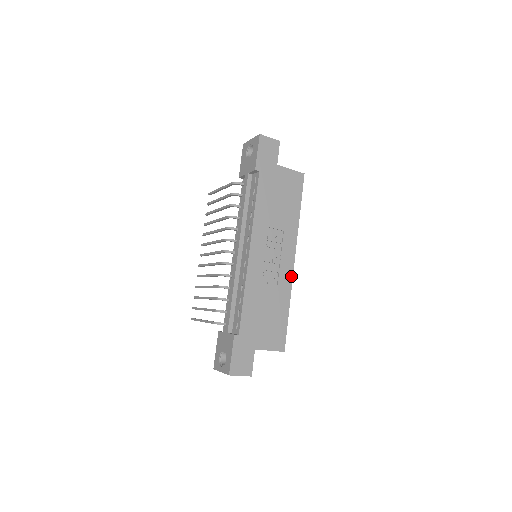
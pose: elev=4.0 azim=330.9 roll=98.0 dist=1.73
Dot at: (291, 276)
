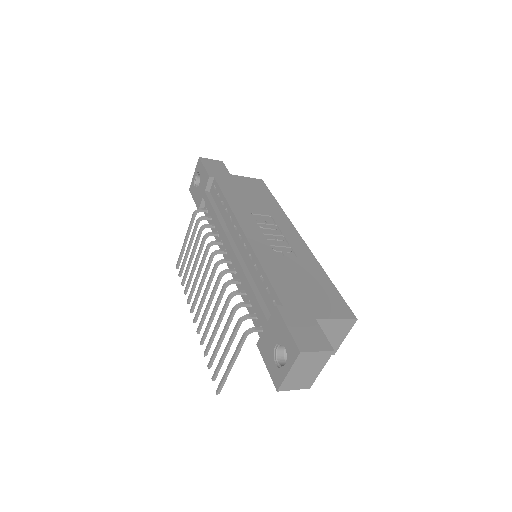
Dot at: (307, 249)
